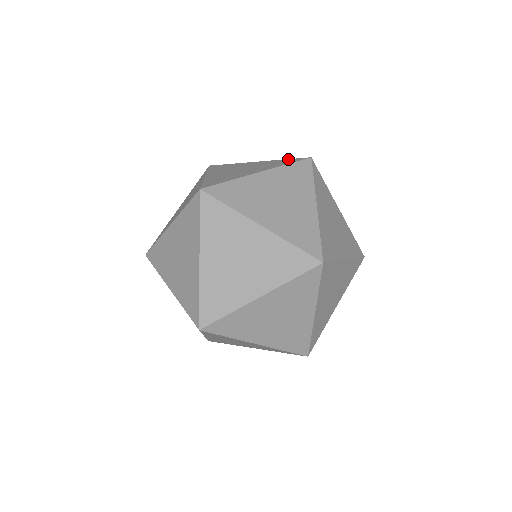
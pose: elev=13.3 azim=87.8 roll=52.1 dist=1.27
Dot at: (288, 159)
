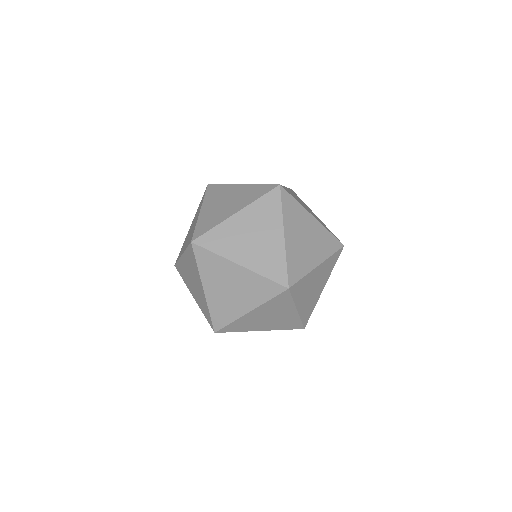
Dot at: occluded
